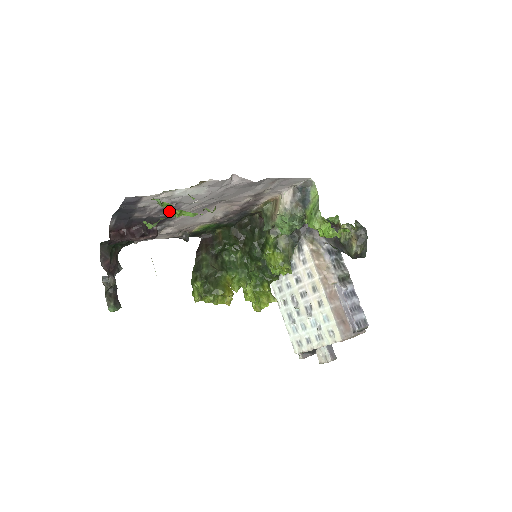
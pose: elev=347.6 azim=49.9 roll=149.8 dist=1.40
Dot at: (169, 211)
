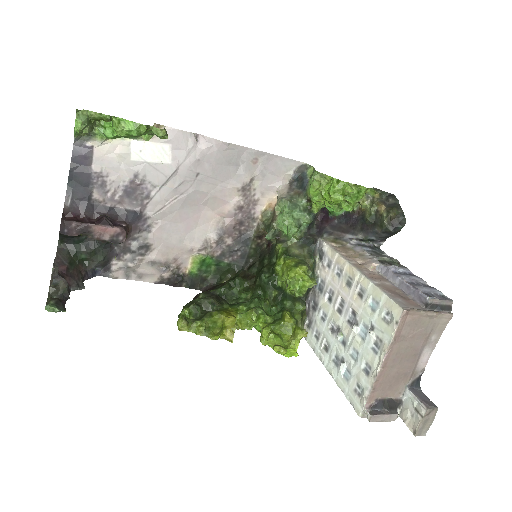
Dot at: (138, 201)
